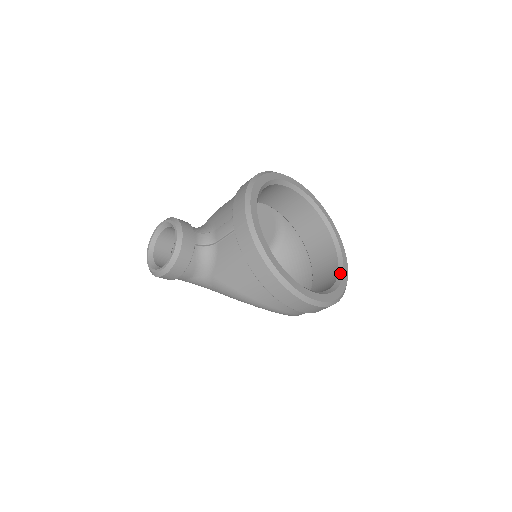
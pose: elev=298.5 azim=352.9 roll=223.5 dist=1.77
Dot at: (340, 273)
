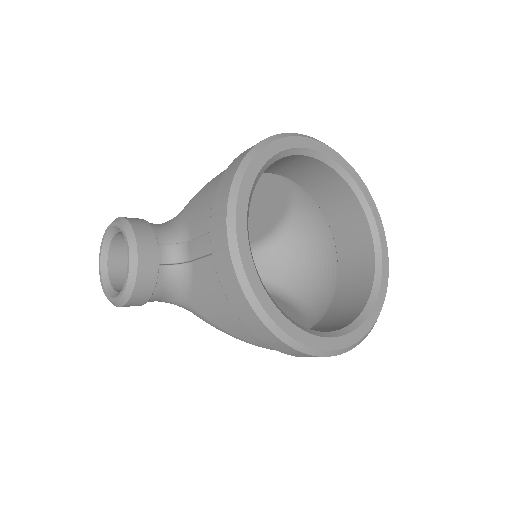
Dot at: (376, 282)
